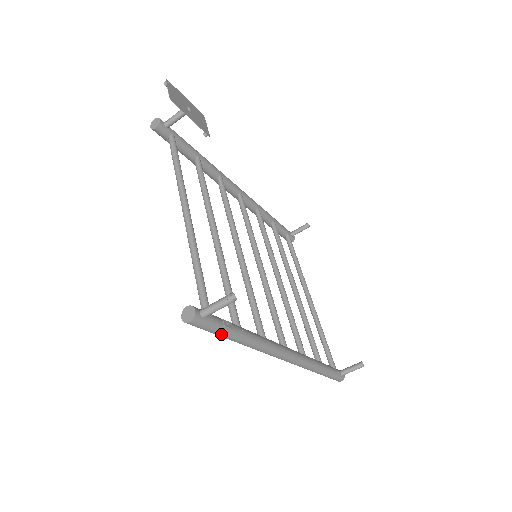
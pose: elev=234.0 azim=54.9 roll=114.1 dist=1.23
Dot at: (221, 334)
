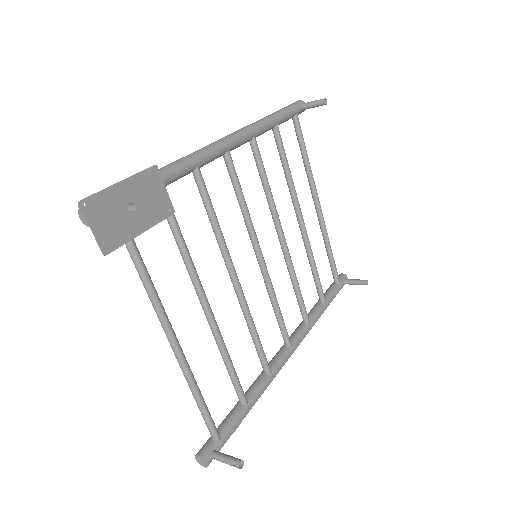
Dot at: occluded
